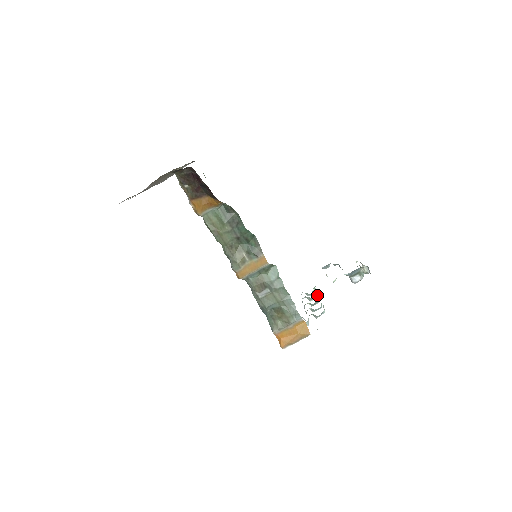
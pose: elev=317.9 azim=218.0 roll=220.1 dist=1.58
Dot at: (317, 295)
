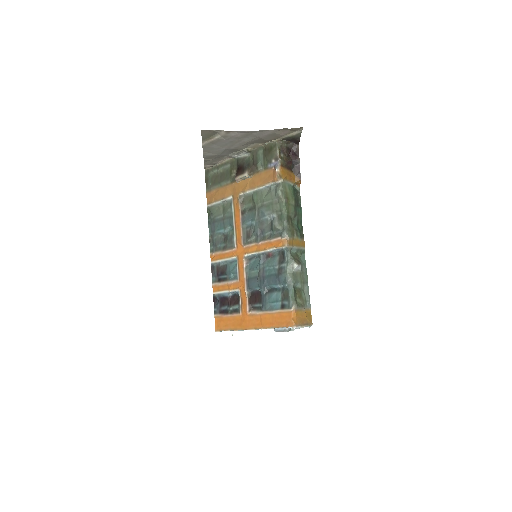
Dot at: occluded
